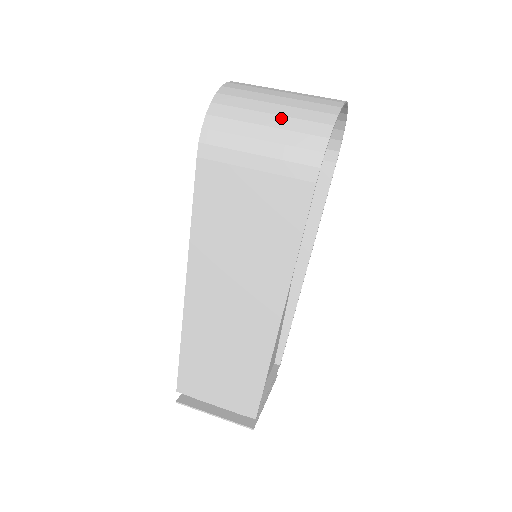
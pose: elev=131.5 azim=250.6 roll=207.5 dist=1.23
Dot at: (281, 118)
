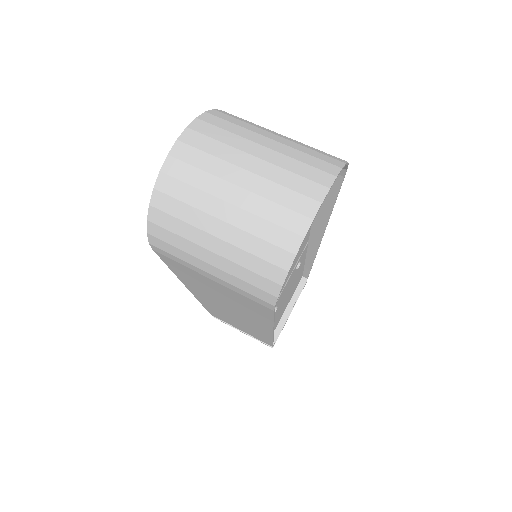
Dot at: (228, 246)
